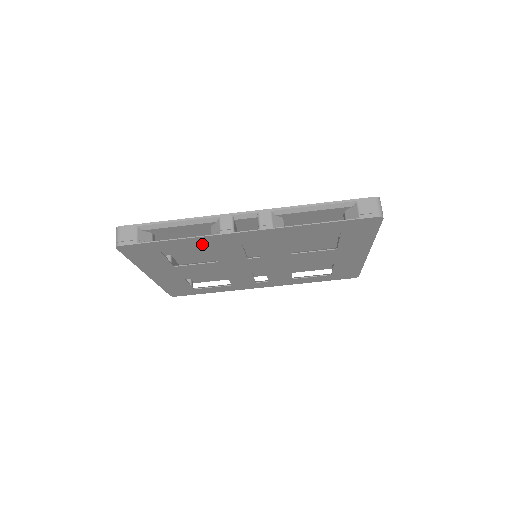
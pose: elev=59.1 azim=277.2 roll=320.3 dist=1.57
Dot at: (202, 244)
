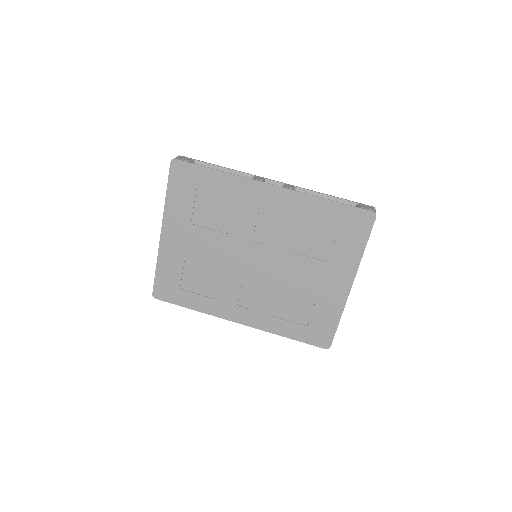
Dot at: (232, 190)
